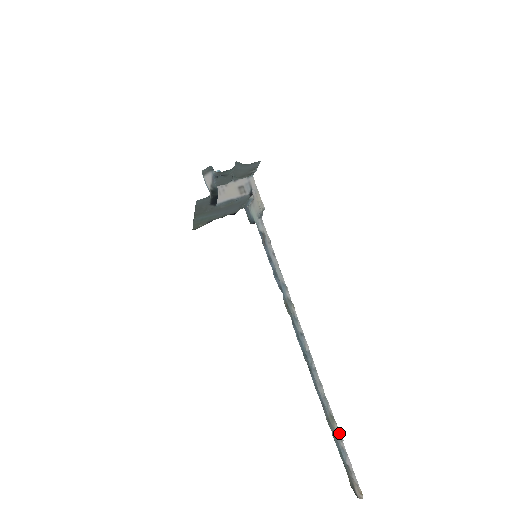
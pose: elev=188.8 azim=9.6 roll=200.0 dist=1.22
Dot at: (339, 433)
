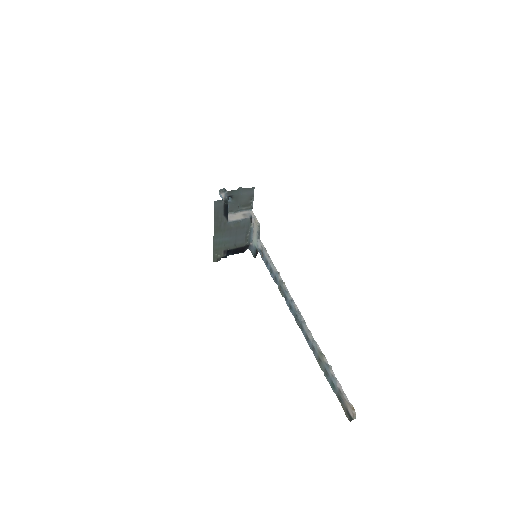
Dot at: (328, 364)
